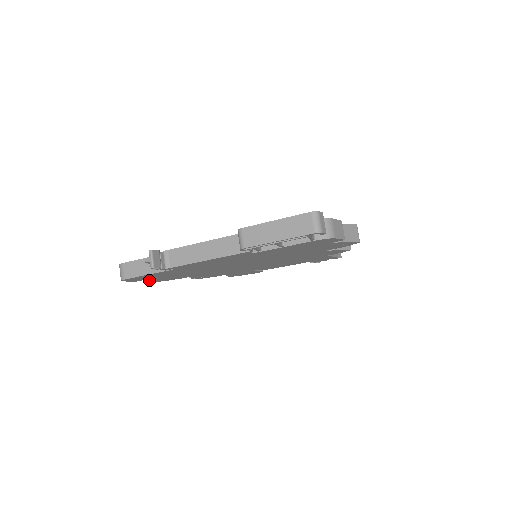
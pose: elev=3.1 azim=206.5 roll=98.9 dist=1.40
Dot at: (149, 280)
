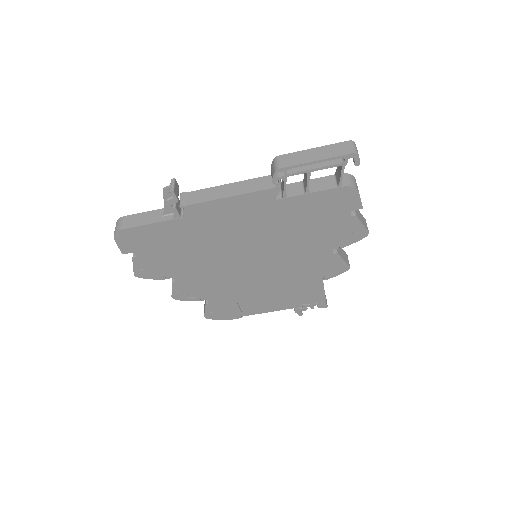
Dot at: (136, 260)
